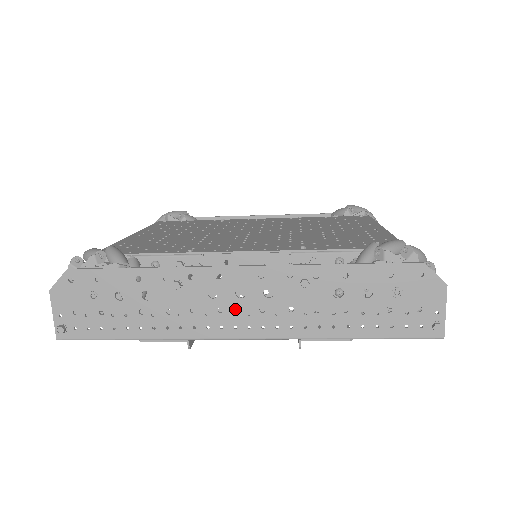
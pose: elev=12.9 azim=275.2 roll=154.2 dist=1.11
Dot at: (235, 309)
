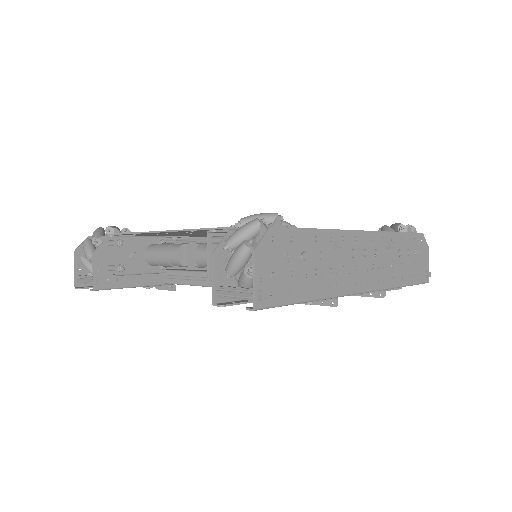
Dot at: (362, 266)
